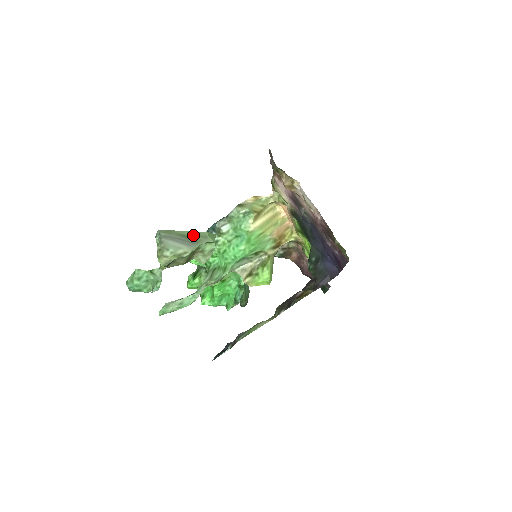
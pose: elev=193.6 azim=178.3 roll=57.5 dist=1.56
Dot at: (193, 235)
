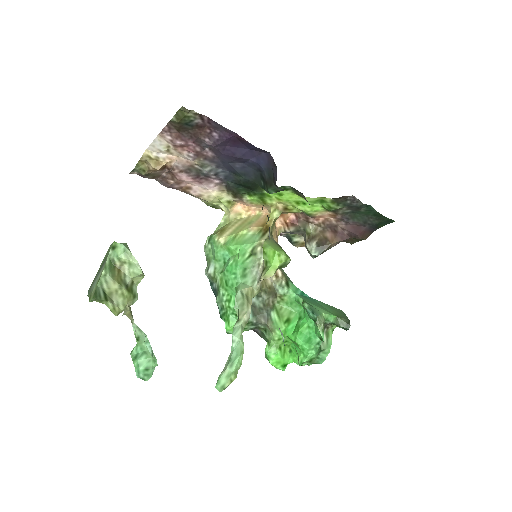
Dot at: (104, 259)
